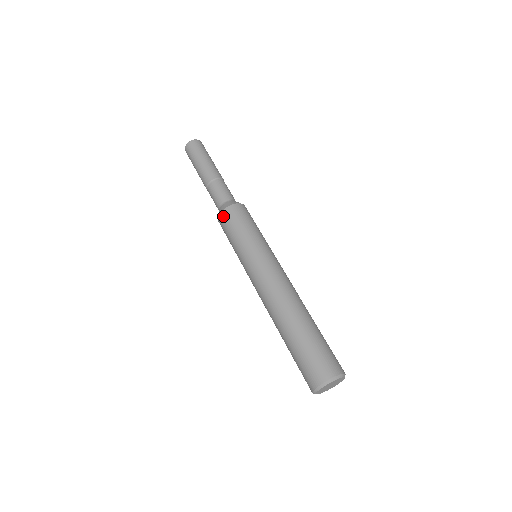
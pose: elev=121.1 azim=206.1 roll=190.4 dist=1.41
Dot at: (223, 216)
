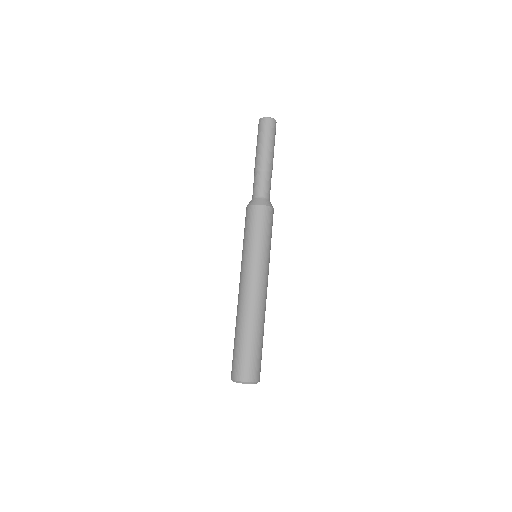
Dot at: (258, 209)
